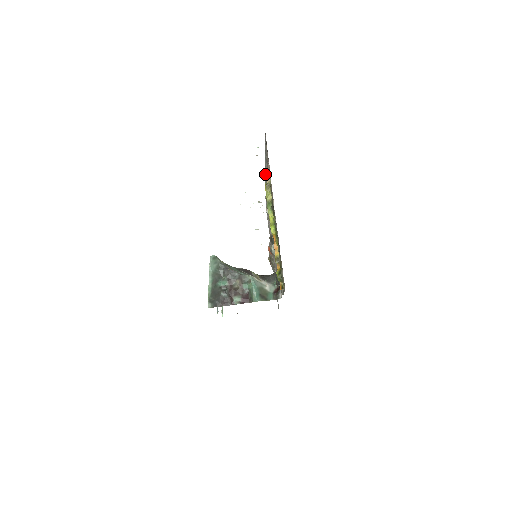
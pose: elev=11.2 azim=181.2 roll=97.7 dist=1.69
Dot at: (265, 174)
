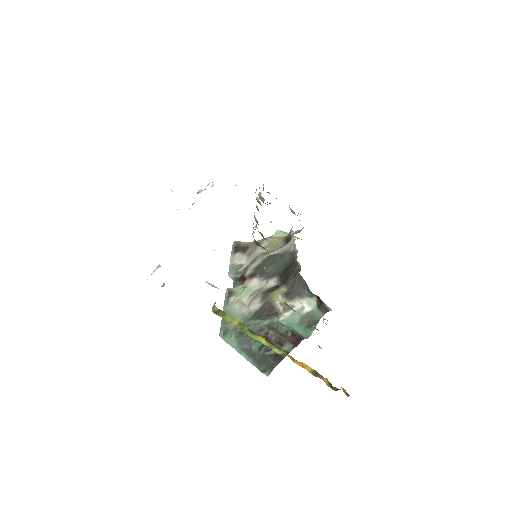
Dot at: occluded
